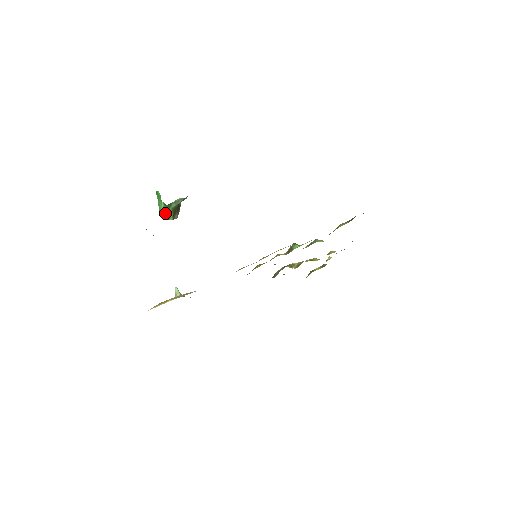
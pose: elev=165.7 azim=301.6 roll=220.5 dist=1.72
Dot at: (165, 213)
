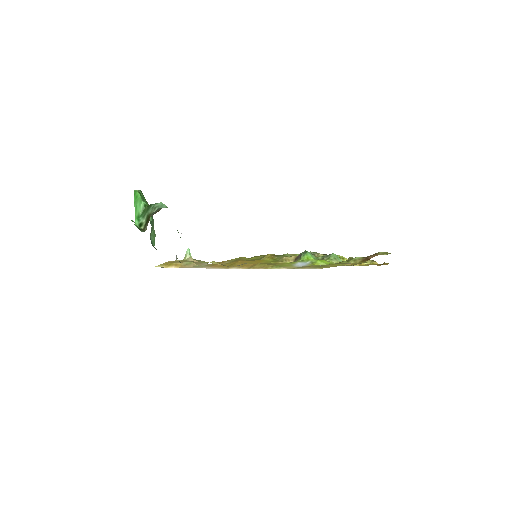
Dot at: (142, 216)
